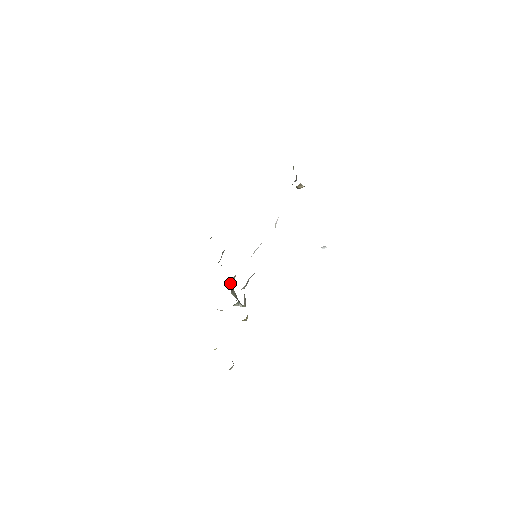
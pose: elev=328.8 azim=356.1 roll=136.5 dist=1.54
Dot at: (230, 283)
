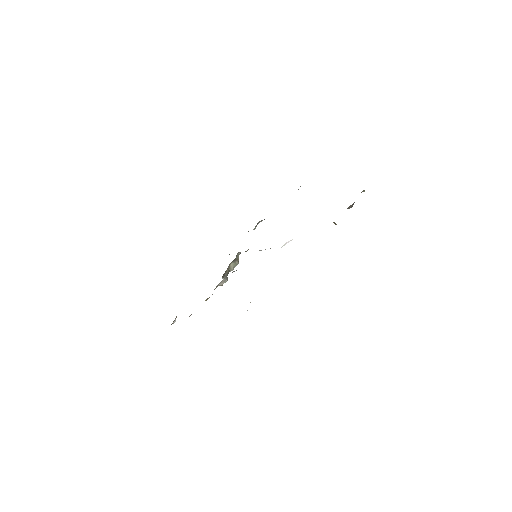
Dot at: (239, 254)
